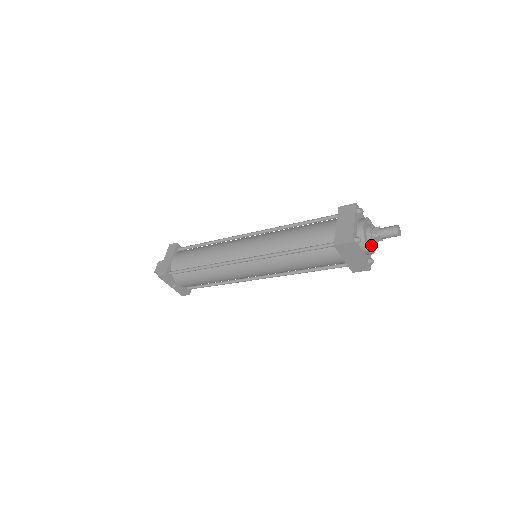
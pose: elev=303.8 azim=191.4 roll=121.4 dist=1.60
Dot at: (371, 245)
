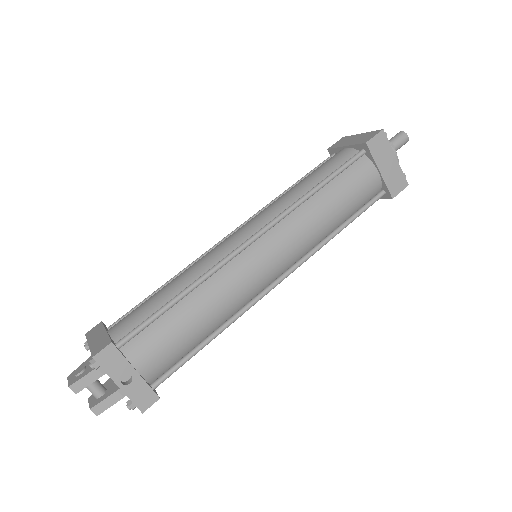
Dot at: occluded
